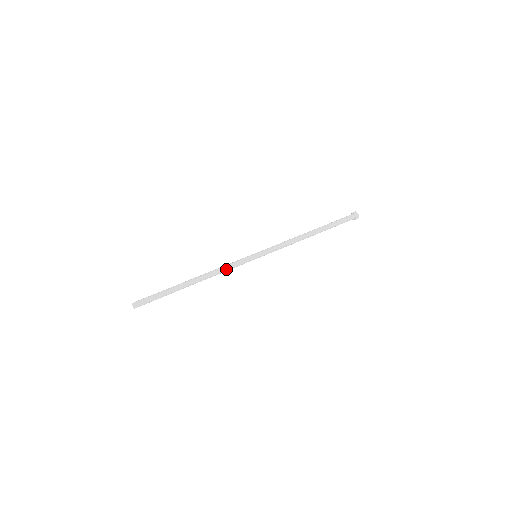
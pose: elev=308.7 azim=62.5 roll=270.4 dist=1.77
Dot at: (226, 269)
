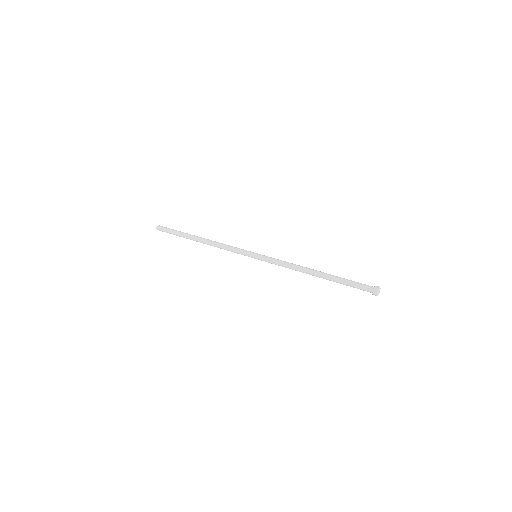
Dot at: (227, 246)
